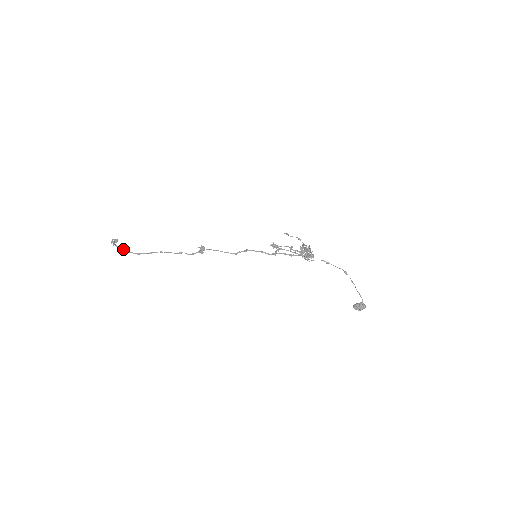
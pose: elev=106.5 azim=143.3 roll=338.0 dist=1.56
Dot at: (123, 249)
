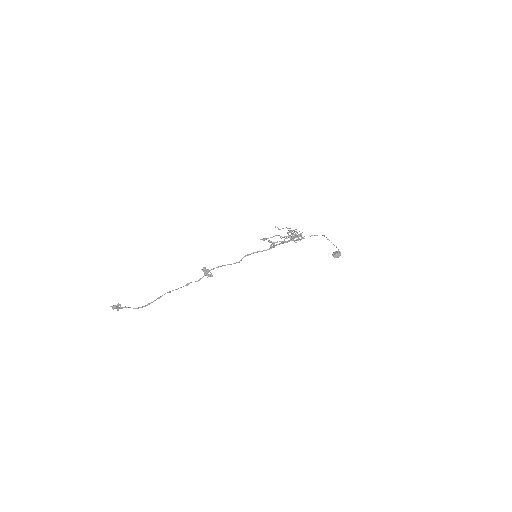
Dot at: occluded
